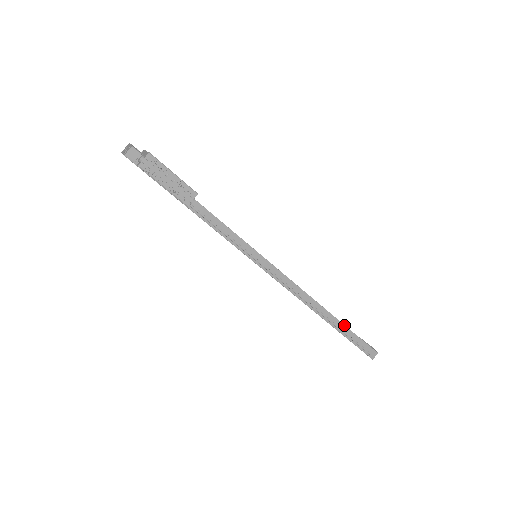
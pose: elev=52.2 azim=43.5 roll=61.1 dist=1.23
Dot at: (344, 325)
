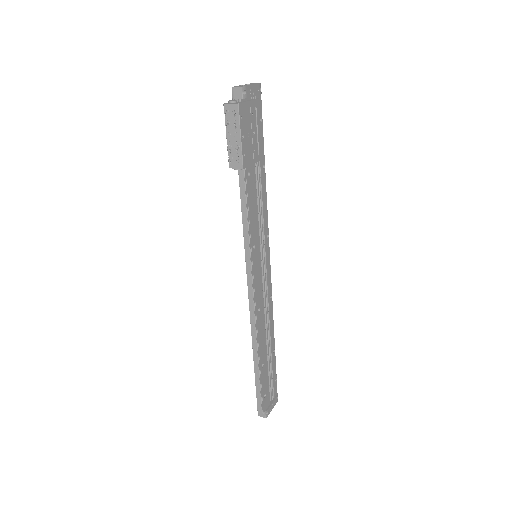
Dot at: (259, 371)
